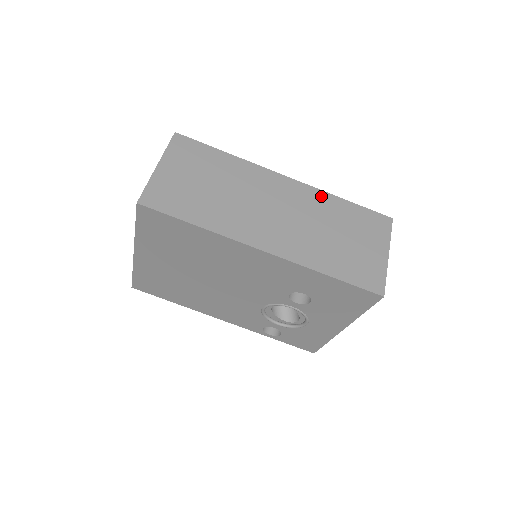
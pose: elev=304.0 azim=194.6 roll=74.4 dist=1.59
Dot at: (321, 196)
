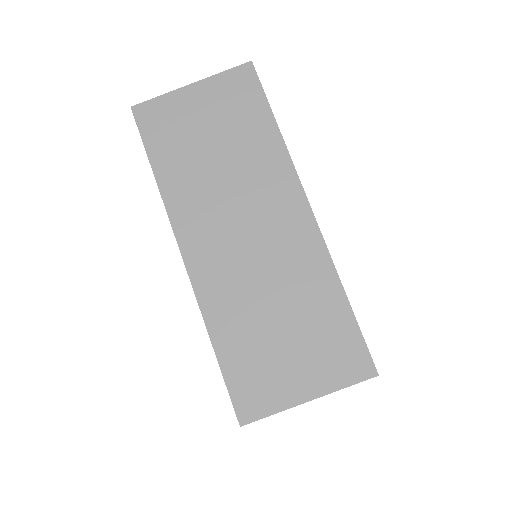
Dot at: (322, 265)
